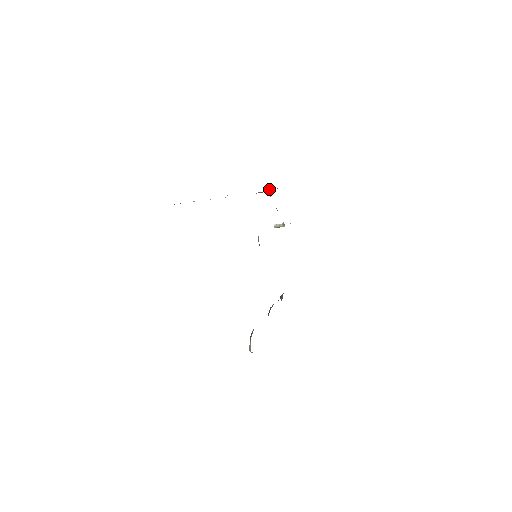
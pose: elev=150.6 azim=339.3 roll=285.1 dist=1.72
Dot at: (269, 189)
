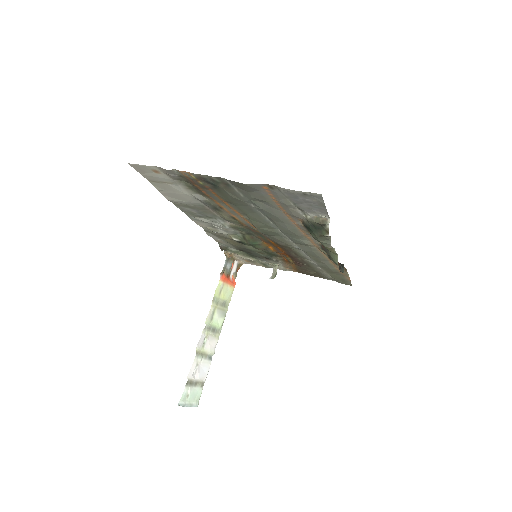
Dot at: (230, 267)
